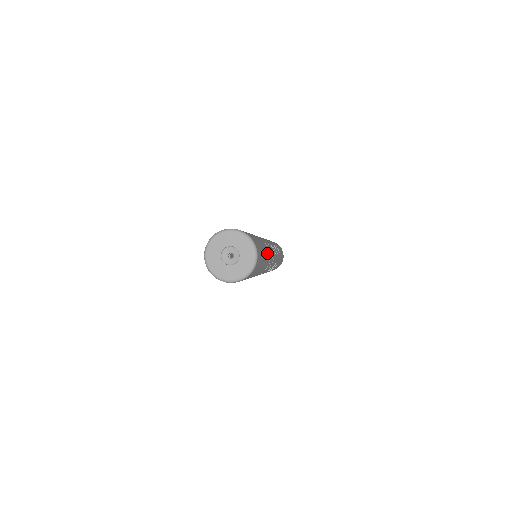
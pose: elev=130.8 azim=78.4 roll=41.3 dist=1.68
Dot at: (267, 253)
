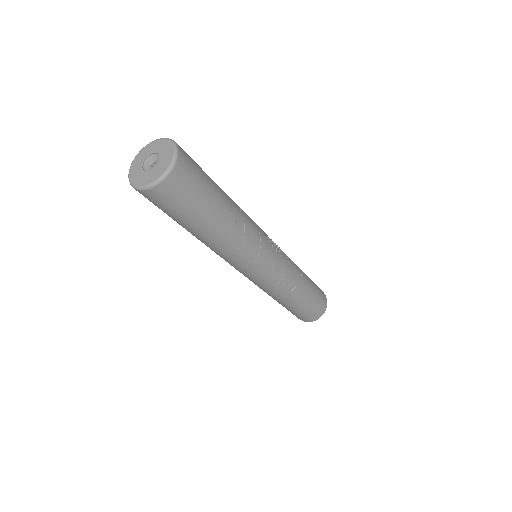
Dot at: (233, 210)
